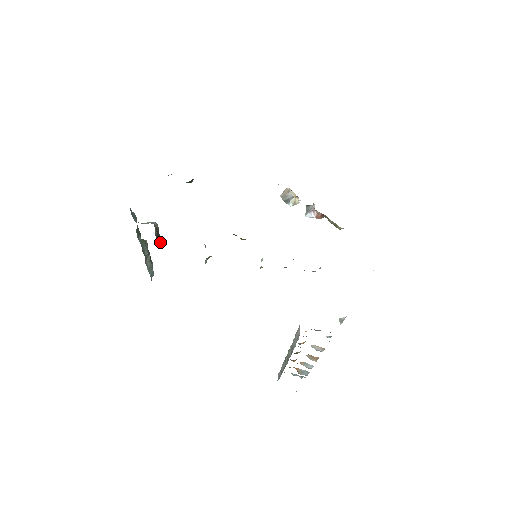
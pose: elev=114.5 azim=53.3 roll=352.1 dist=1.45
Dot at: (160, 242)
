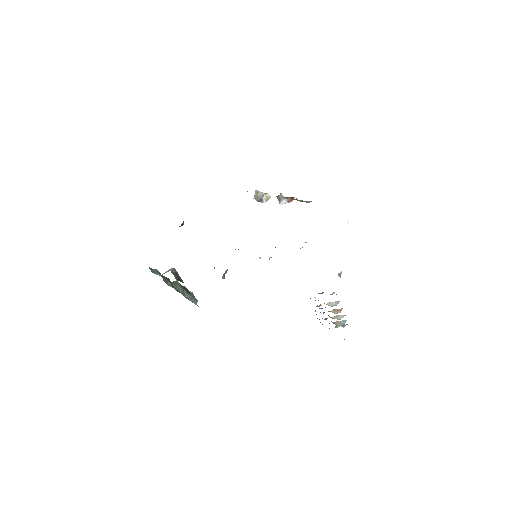
Dot at: (182, 281)
